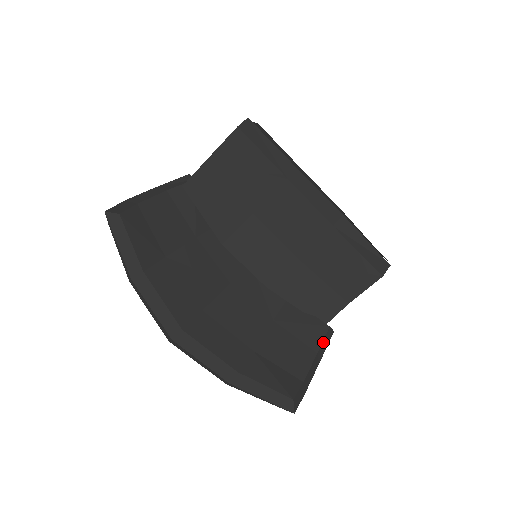
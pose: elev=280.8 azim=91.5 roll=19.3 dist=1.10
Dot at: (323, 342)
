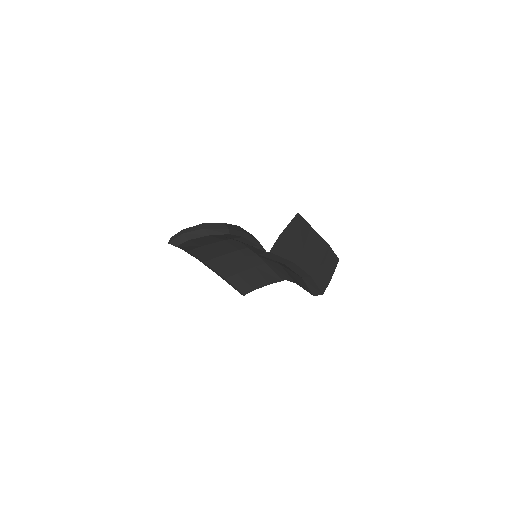
Dot at: occluded
